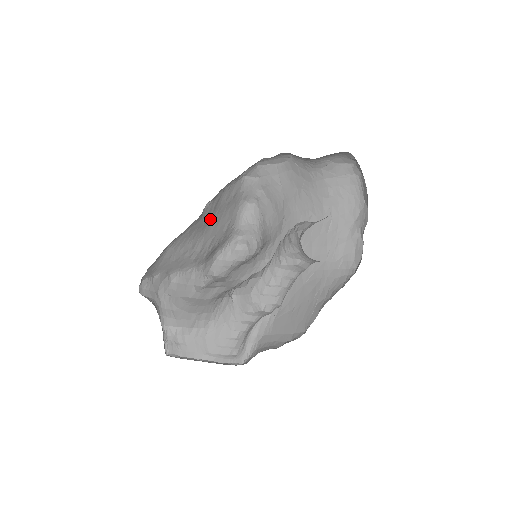
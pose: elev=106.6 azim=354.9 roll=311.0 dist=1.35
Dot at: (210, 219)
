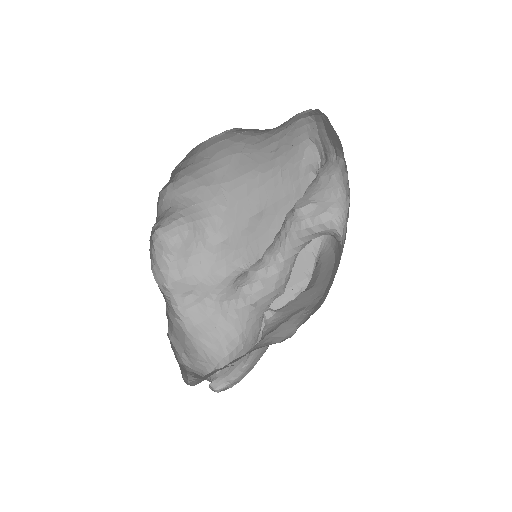
Dot at: occluded
